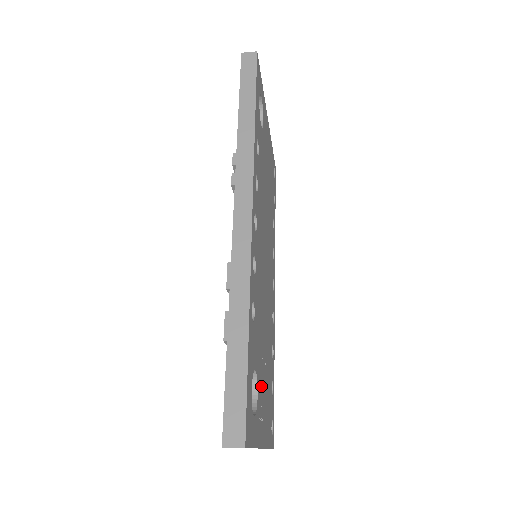
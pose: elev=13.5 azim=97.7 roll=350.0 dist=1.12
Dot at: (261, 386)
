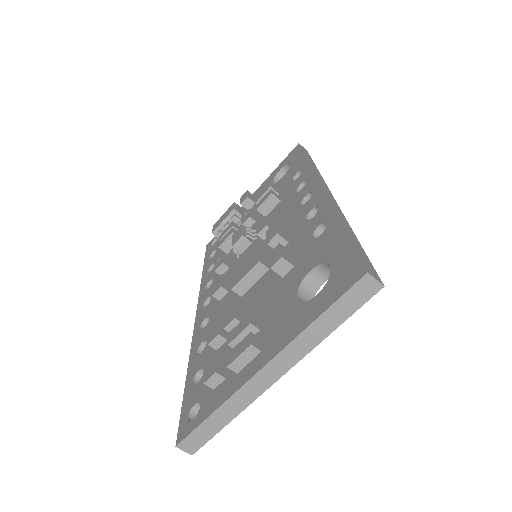
Dot at: occluded
